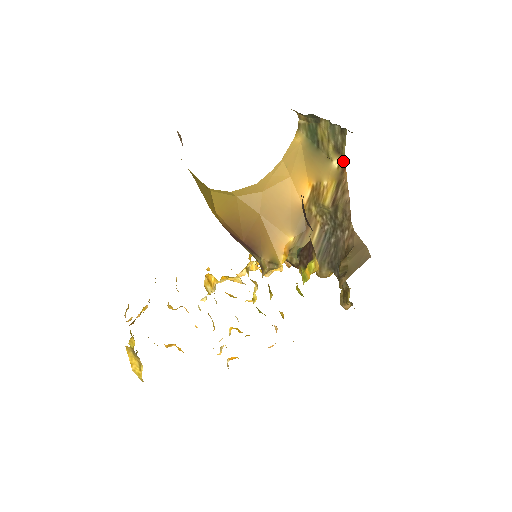
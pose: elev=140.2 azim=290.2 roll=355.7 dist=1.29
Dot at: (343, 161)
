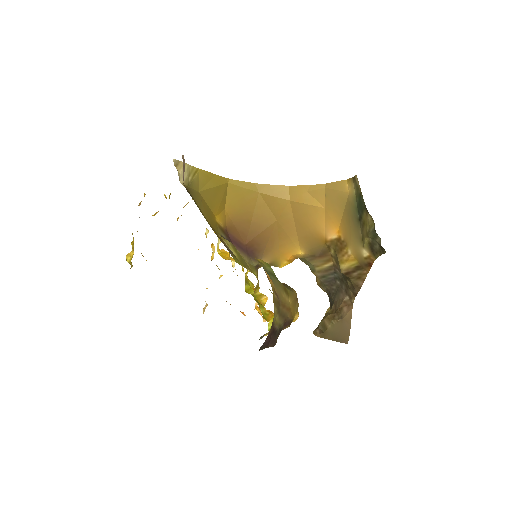
Dot at: (372, 260)
